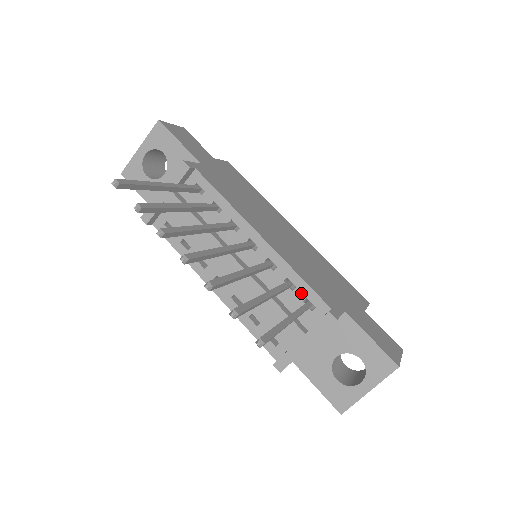
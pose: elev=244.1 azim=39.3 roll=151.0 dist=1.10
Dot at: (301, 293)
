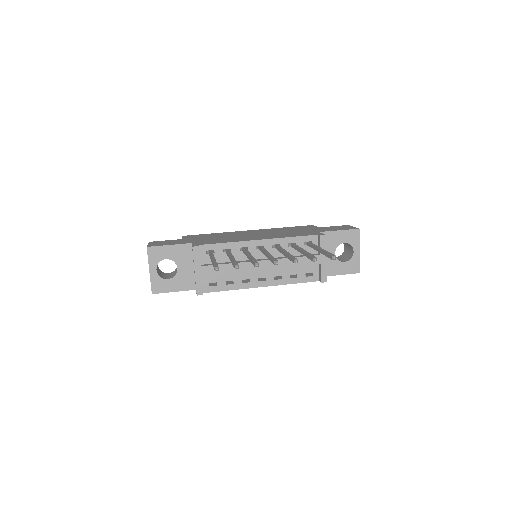
Dot at: (300, 243)
